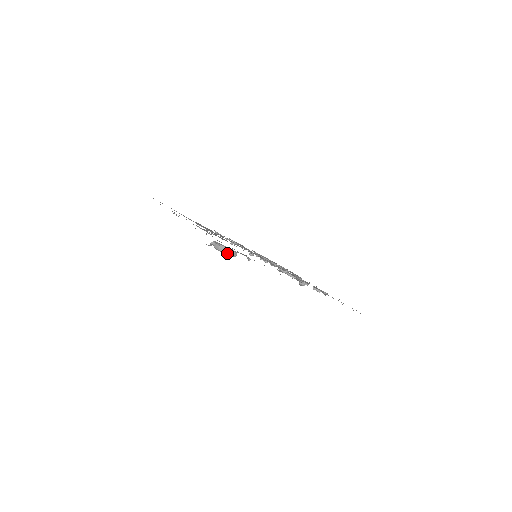
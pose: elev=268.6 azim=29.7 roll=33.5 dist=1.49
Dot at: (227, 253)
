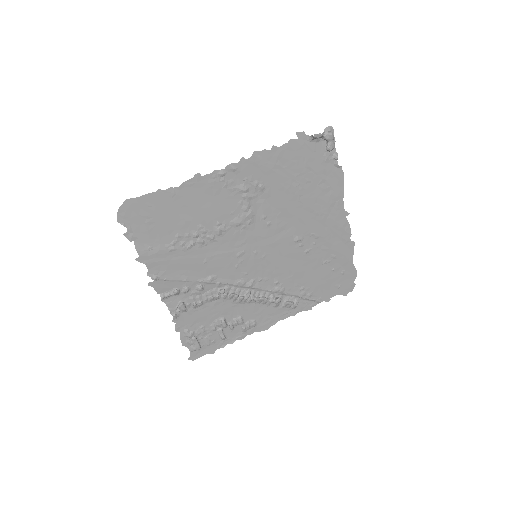
Dot at: (332, 141)
